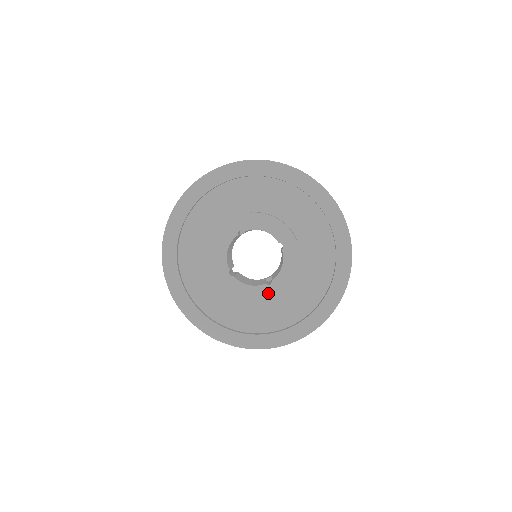
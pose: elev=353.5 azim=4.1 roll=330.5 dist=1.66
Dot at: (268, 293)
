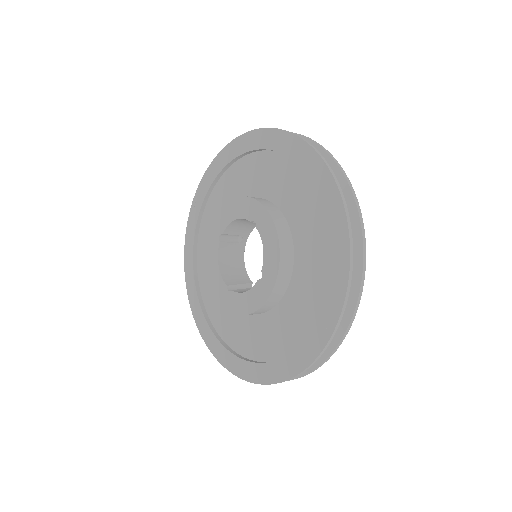
Dot at: (264, 290)
